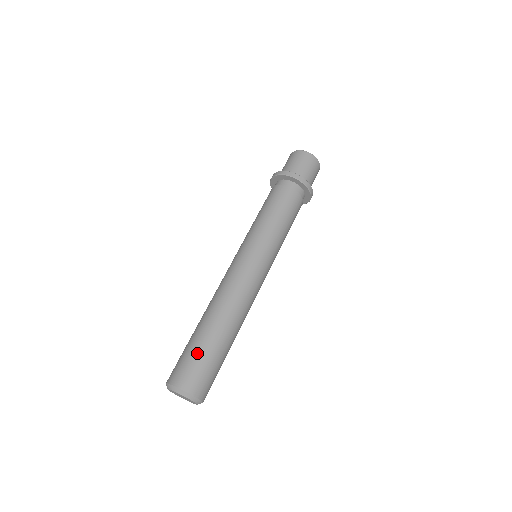
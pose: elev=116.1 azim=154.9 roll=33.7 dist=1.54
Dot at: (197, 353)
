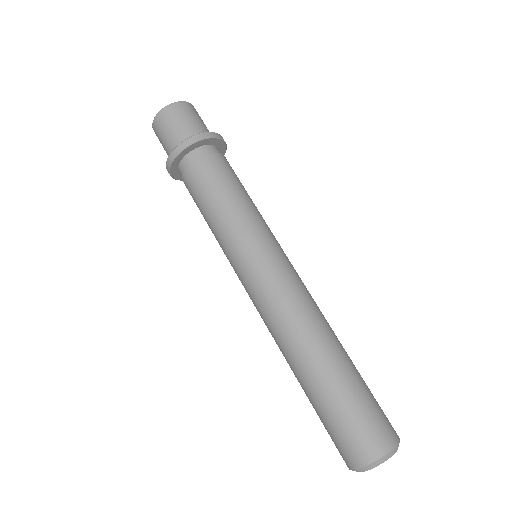
Dot at: (356, 402)
